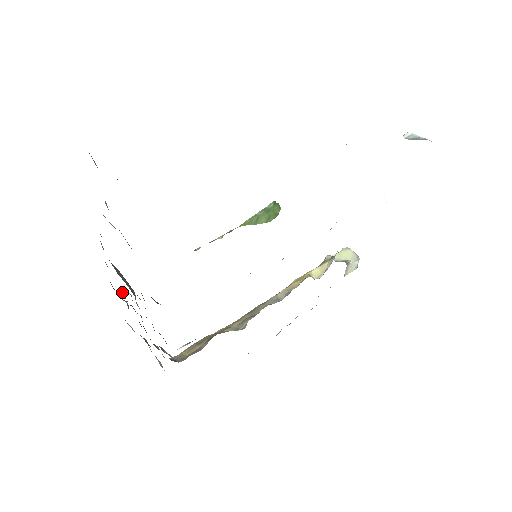
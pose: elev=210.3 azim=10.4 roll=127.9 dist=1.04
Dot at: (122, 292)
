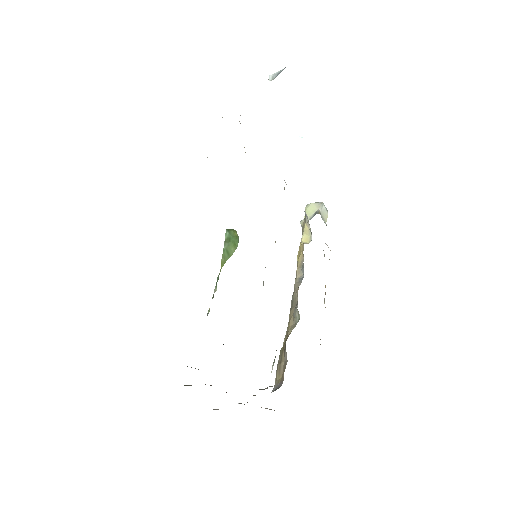
Dot at: (188, 385)
